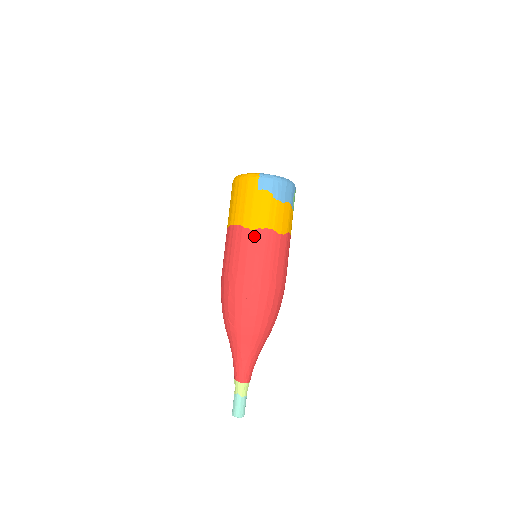
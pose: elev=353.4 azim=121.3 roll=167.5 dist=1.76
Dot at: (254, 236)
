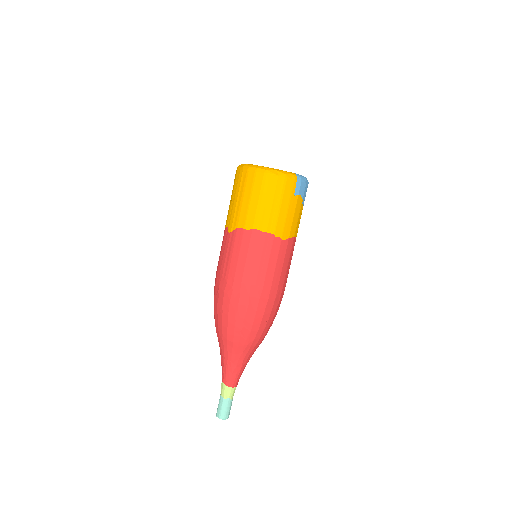
Dot at: (284, 247)
